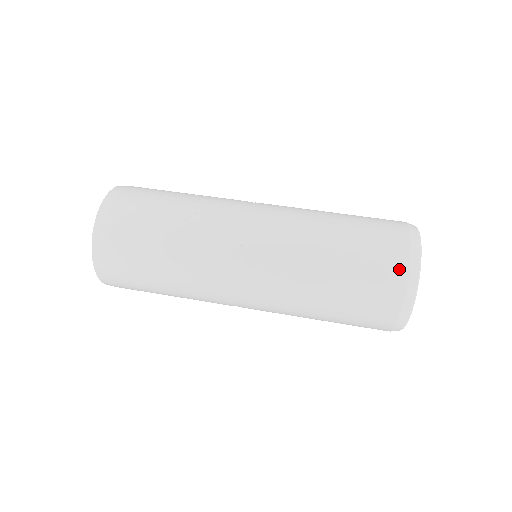
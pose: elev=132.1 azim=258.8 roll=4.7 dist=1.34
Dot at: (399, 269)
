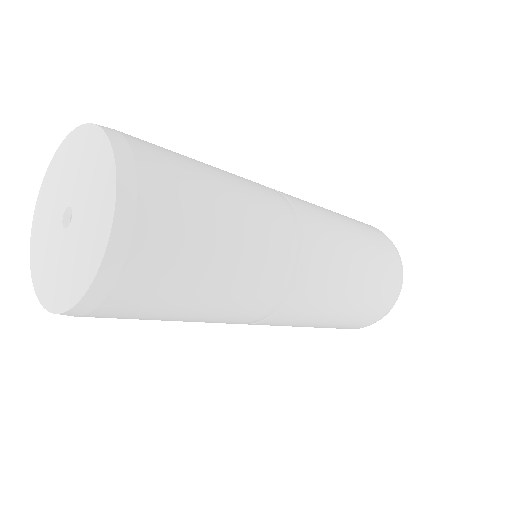
Dot at: occluded
